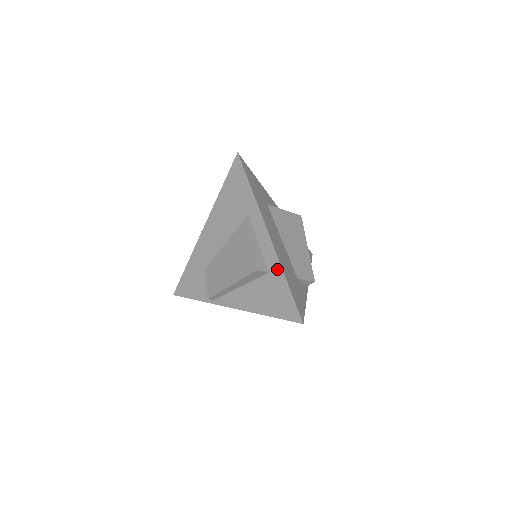
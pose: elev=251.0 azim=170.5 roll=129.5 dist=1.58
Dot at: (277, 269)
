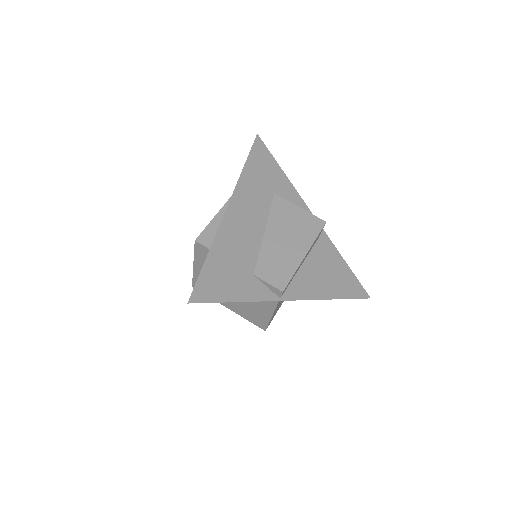
Dot at: occluded
